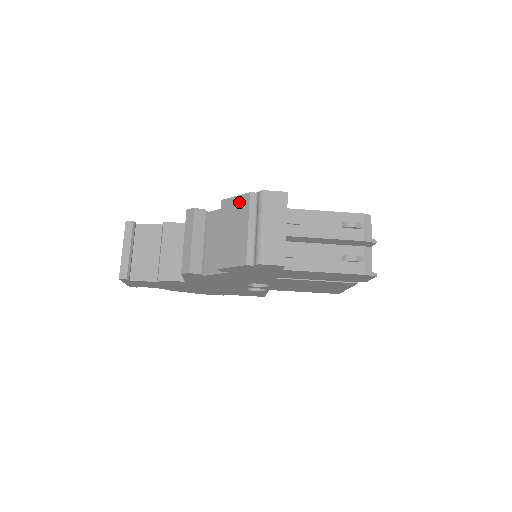
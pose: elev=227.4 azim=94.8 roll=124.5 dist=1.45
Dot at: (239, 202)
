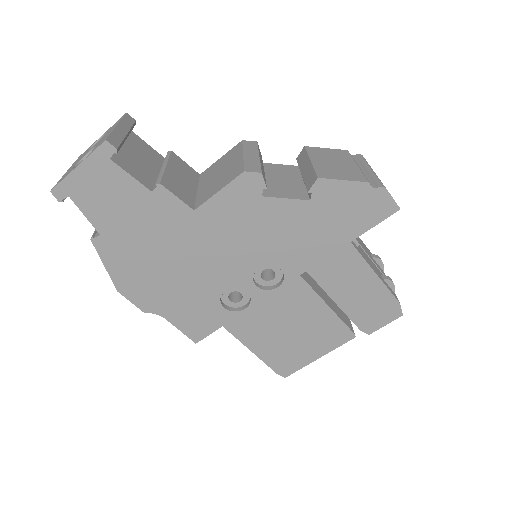
Dot at: (334, 151)
